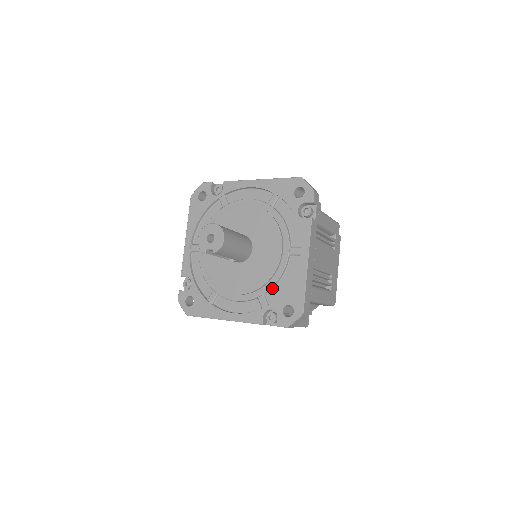
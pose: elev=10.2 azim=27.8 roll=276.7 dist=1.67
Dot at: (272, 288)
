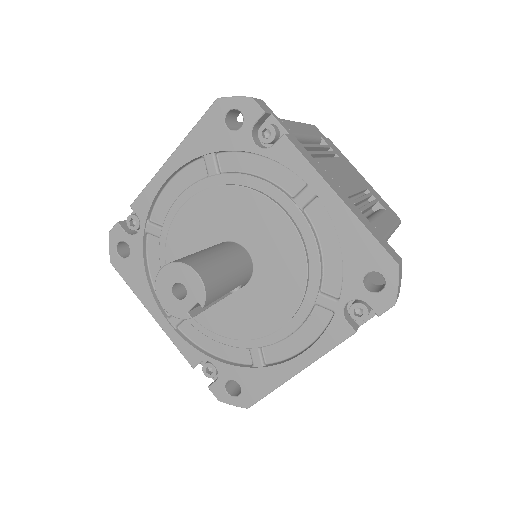
Dot at: (321, 274)
